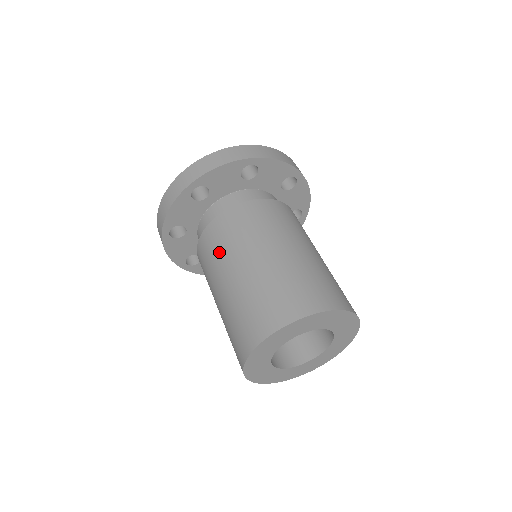
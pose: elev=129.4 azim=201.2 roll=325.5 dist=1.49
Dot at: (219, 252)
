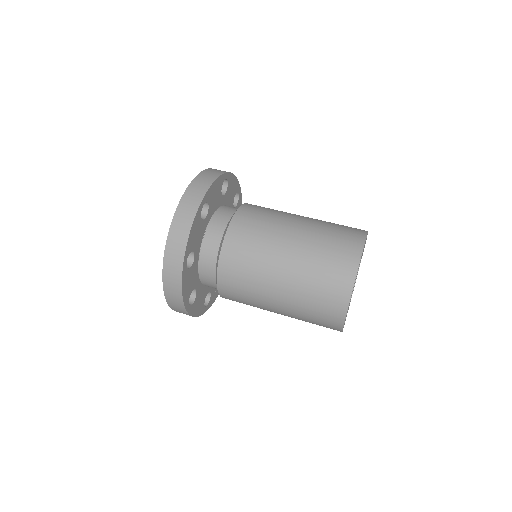
Dot at: (250, 283)
